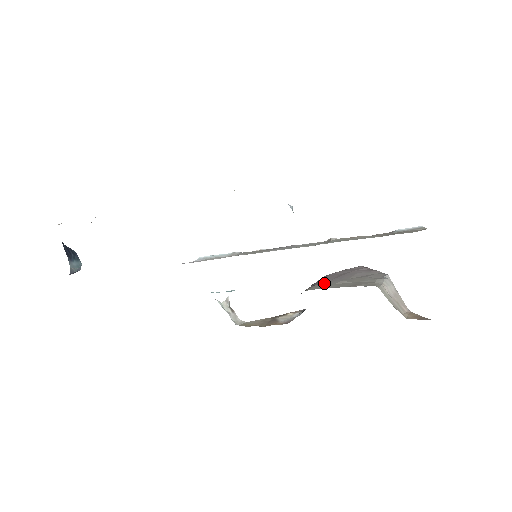
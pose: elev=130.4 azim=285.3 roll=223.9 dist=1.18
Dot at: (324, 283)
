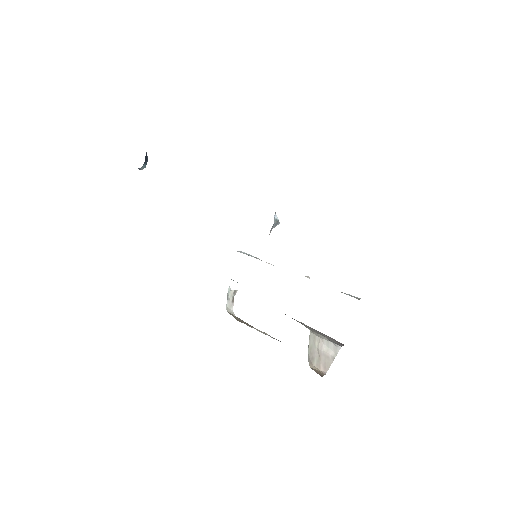
Dot at: occluded
